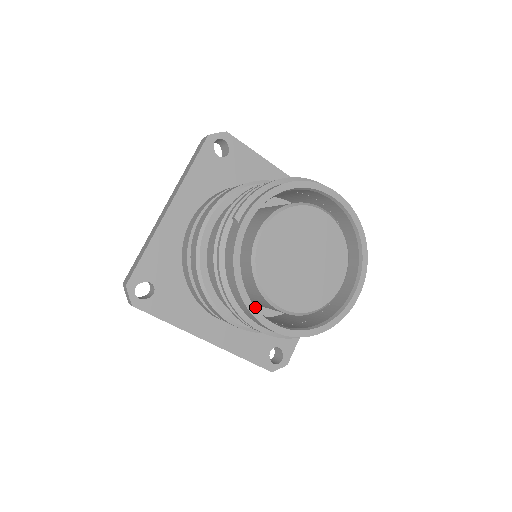
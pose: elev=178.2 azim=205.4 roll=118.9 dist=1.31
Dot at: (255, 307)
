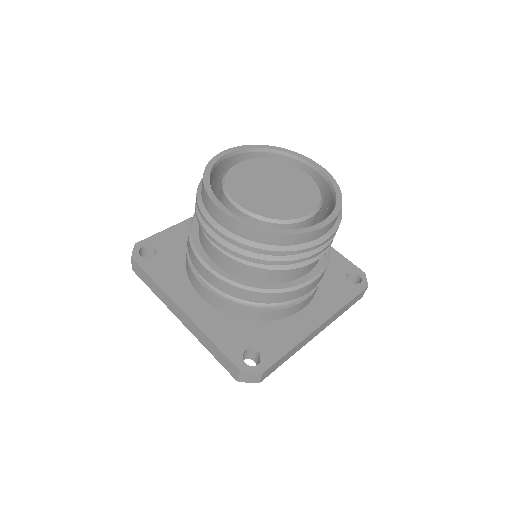
Dot at: occluded
